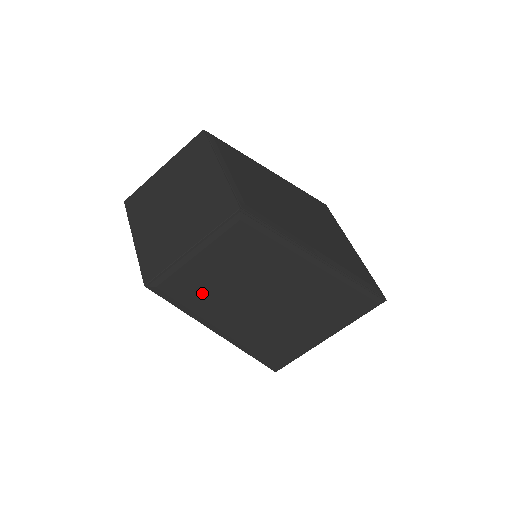
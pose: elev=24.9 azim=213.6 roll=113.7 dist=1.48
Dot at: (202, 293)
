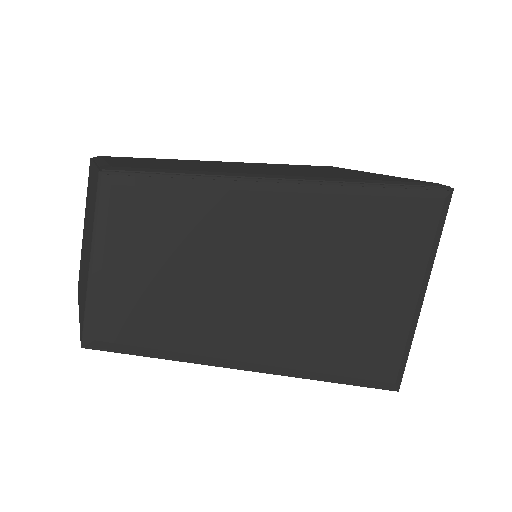
Dot at: occluded
